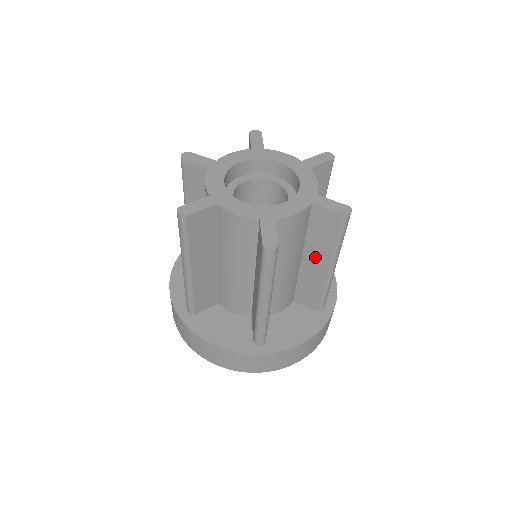
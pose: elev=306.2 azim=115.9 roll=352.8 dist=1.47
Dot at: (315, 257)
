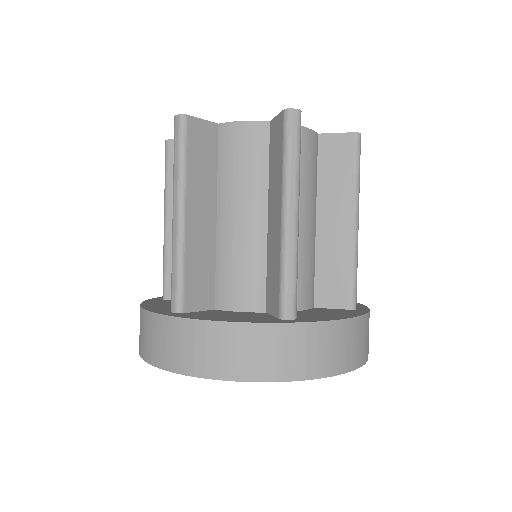
Dot at: (332, 211)
